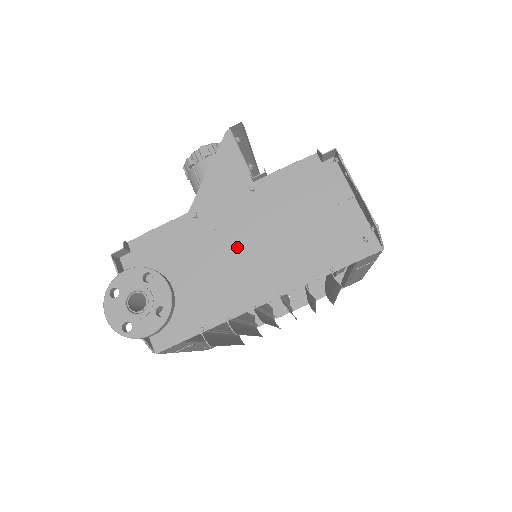
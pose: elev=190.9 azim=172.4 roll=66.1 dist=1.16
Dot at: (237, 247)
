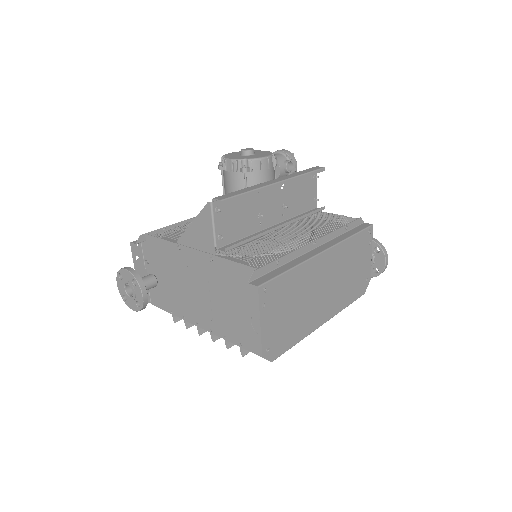
Dot at: (196, 287)
